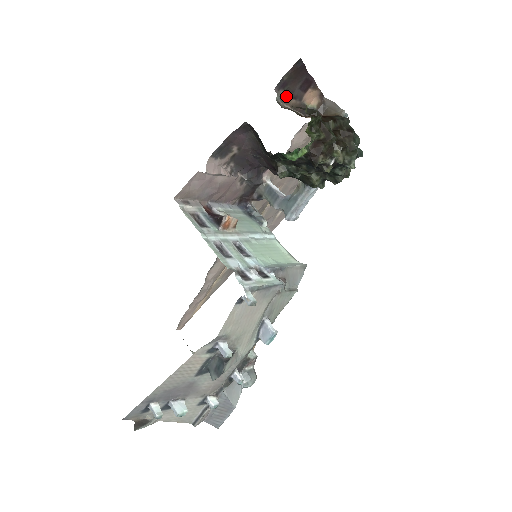
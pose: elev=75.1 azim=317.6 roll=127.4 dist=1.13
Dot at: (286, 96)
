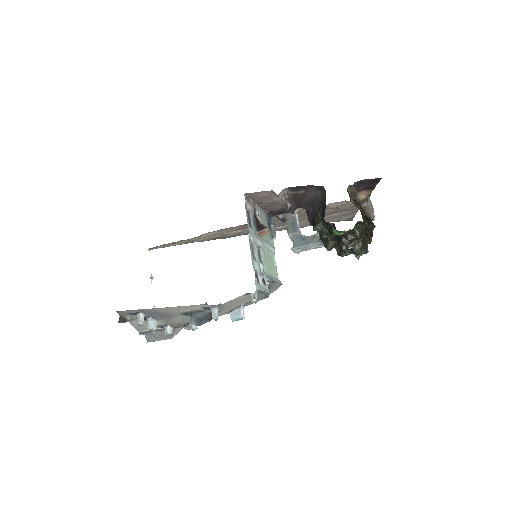
Dot at: (354, 185)
